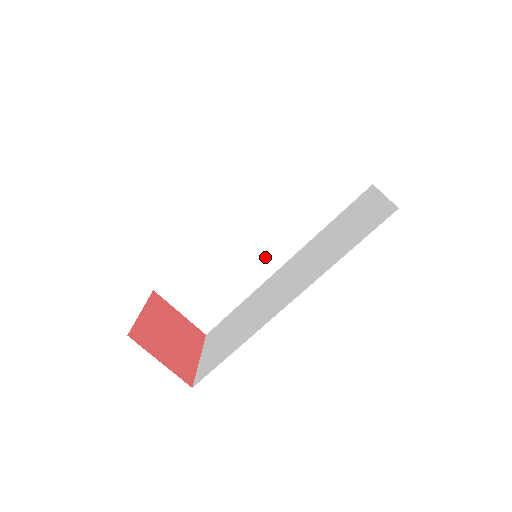
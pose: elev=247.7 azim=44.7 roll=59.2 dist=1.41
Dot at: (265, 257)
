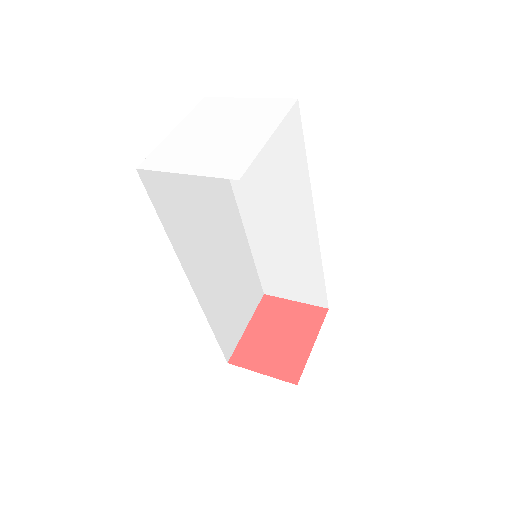
Dot at: (297, 229)
